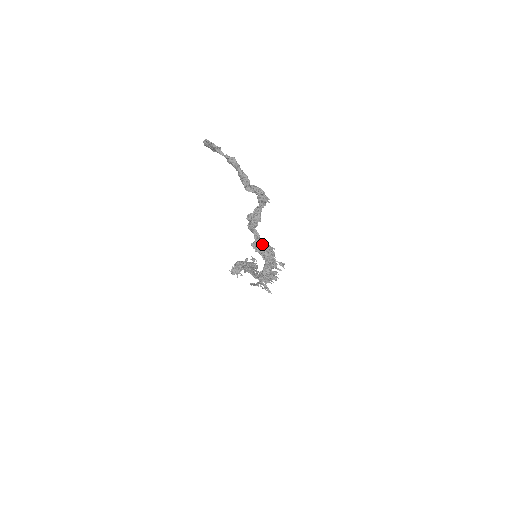
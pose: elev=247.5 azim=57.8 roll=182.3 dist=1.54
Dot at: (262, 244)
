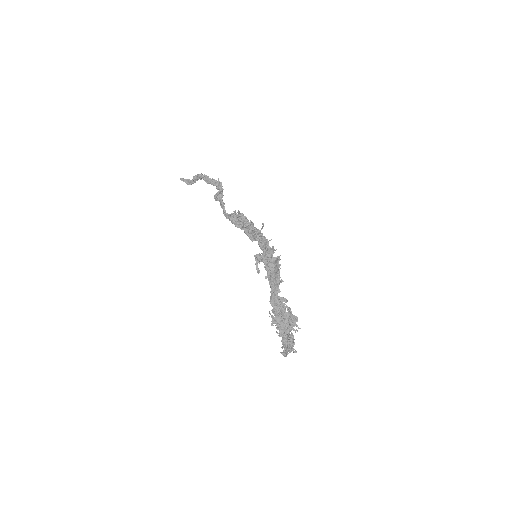
Dot at: (234, 213)
